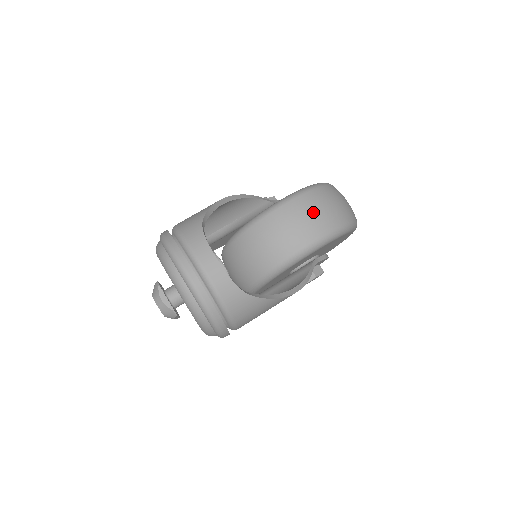
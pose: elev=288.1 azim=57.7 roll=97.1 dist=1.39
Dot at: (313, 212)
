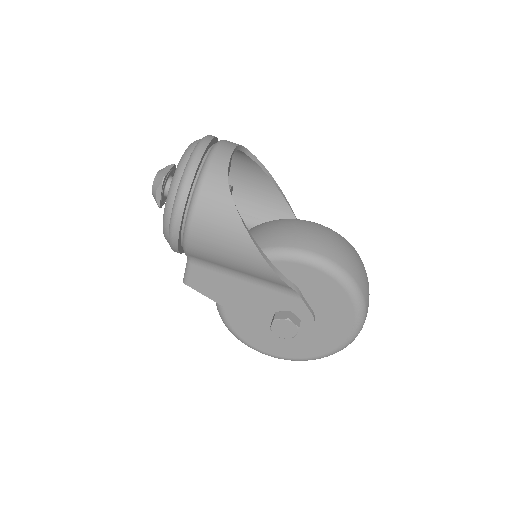
Dot at: (333, 240)
